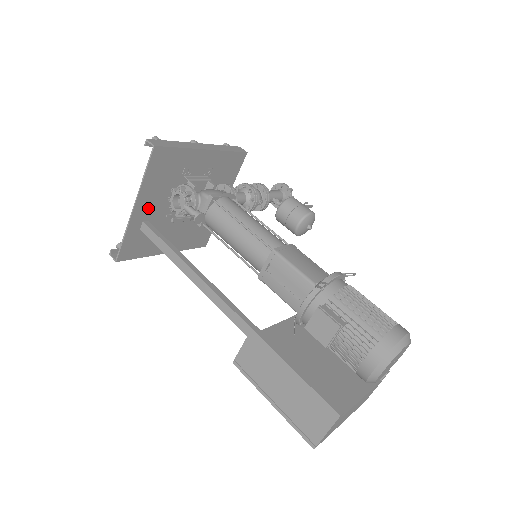
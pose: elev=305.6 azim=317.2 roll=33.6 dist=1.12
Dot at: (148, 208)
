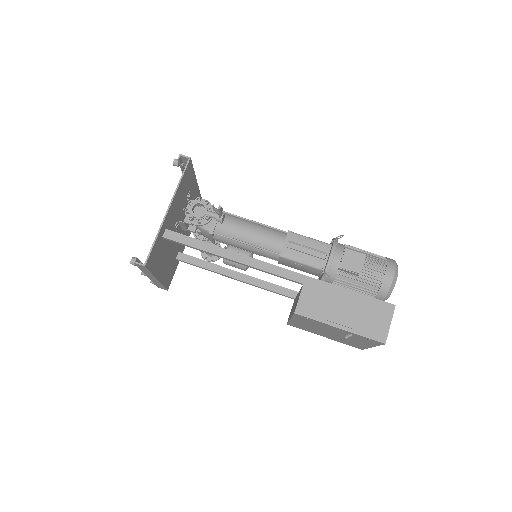
Dot at: (170, 217)
